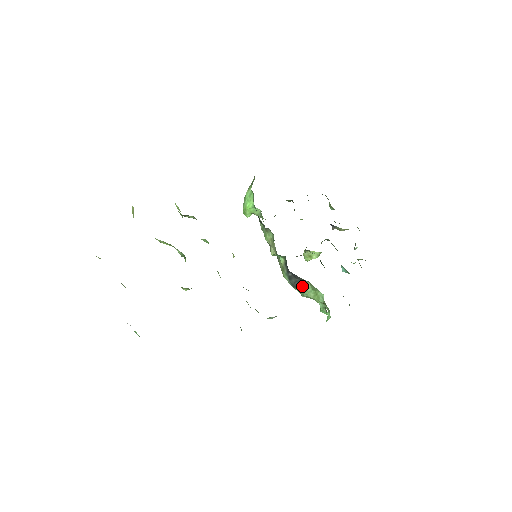
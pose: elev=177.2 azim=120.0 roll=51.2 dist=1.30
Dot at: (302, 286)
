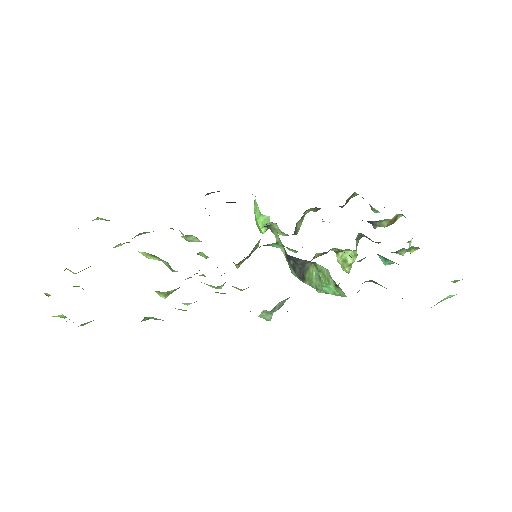
Dot at: (308, 273)
